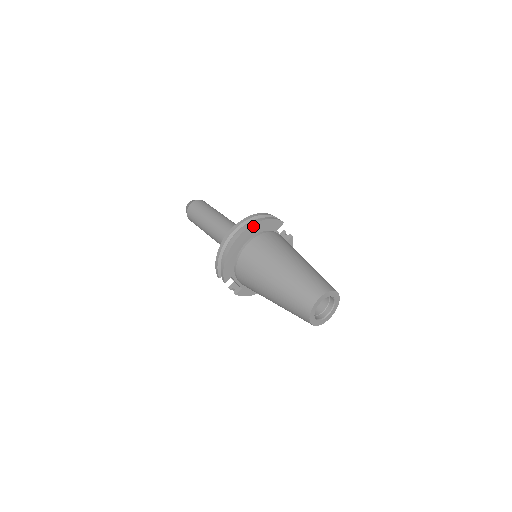
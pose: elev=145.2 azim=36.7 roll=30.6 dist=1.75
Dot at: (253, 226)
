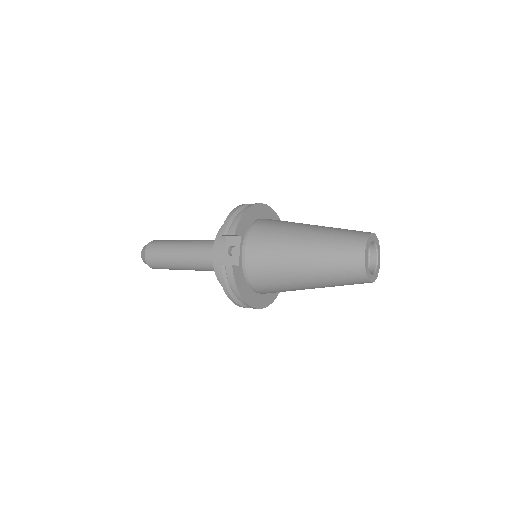
Dot at: (274, 213)
